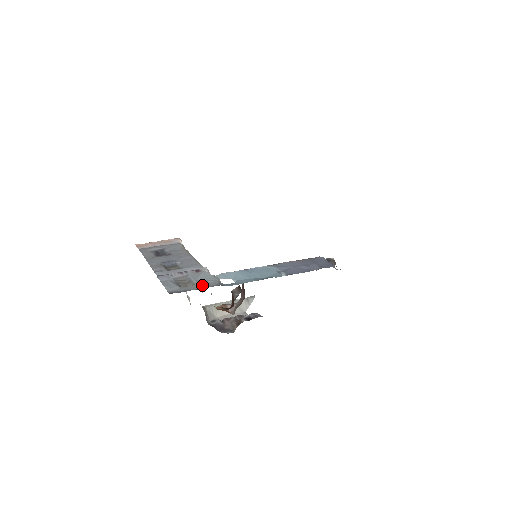
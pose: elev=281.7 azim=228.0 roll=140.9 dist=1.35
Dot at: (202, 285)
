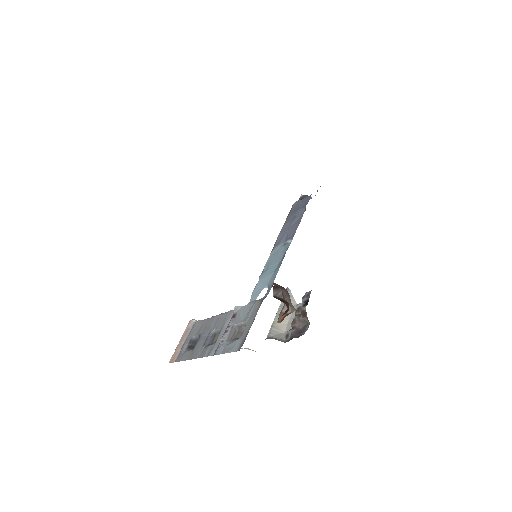
Dot at: (251, 317)
